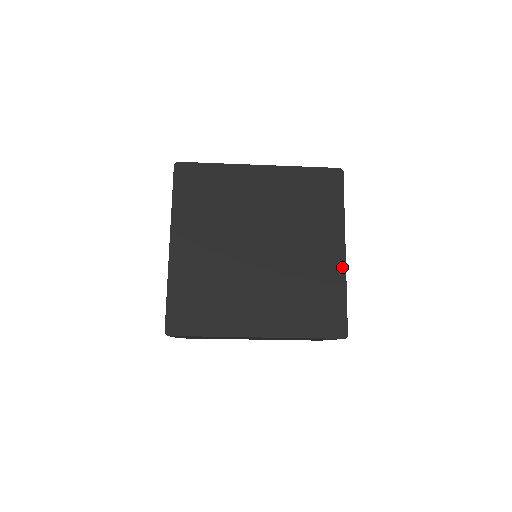
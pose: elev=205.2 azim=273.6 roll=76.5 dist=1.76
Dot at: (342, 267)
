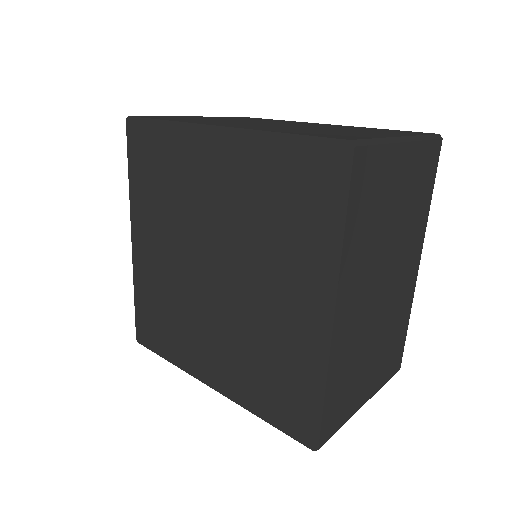
Dot at: (324, 344)
